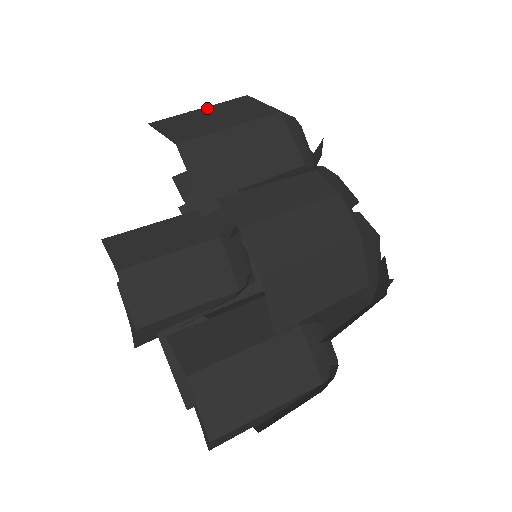
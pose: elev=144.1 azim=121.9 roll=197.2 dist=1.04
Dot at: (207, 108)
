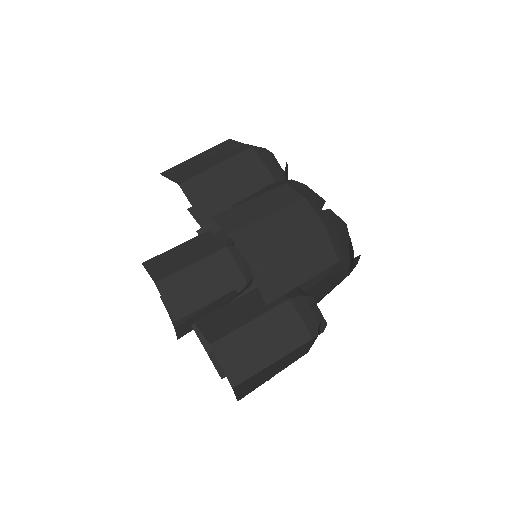
Dot at: (200, 154)
